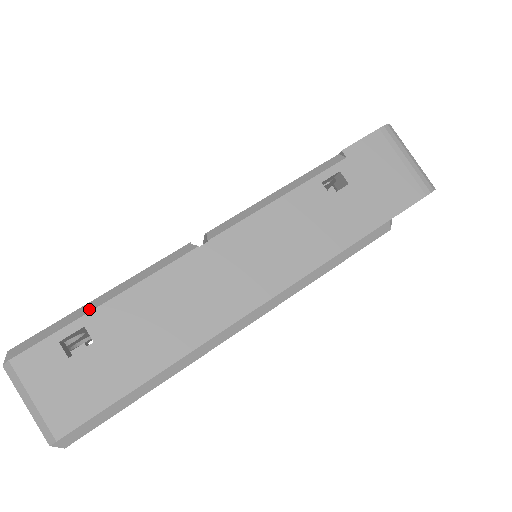
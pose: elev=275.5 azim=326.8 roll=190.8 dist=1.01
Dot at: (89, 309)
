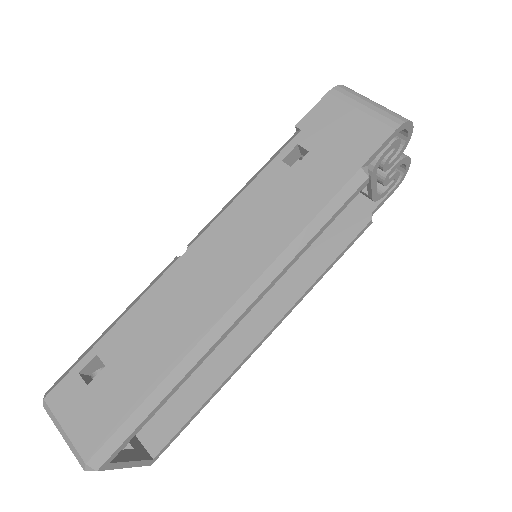
Dot at: (99, 339)
